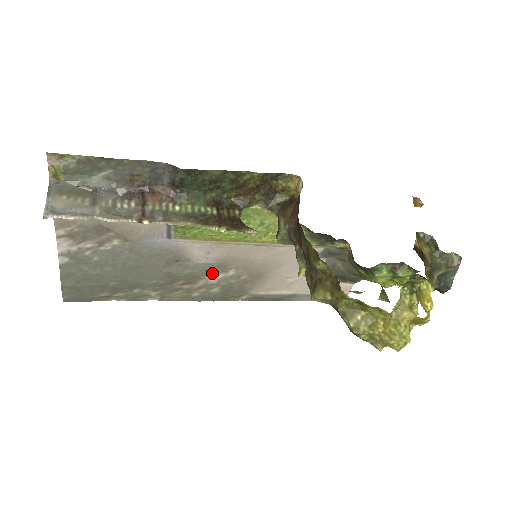
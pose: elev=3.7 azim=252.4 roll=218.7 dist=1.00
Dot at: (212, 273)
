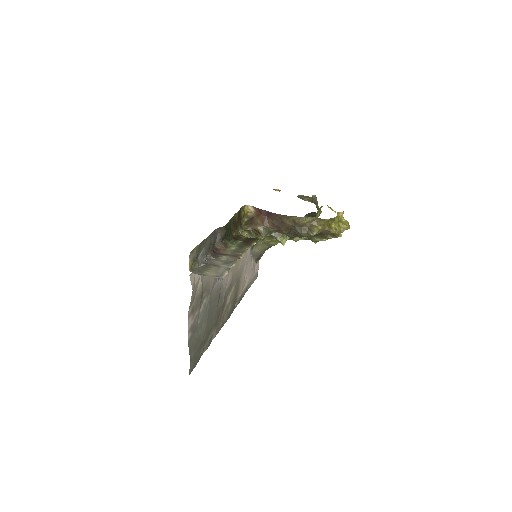
Dot at: (228, 295)
